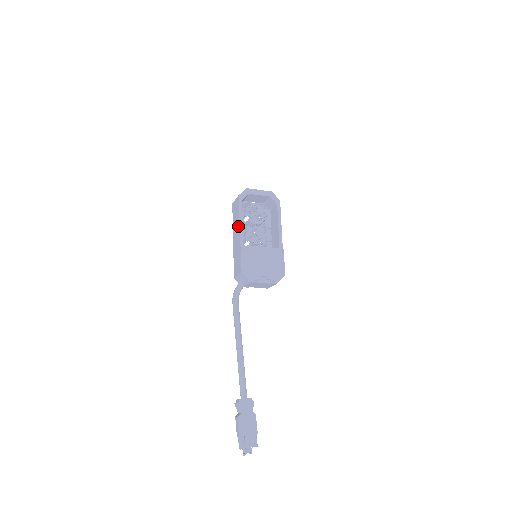
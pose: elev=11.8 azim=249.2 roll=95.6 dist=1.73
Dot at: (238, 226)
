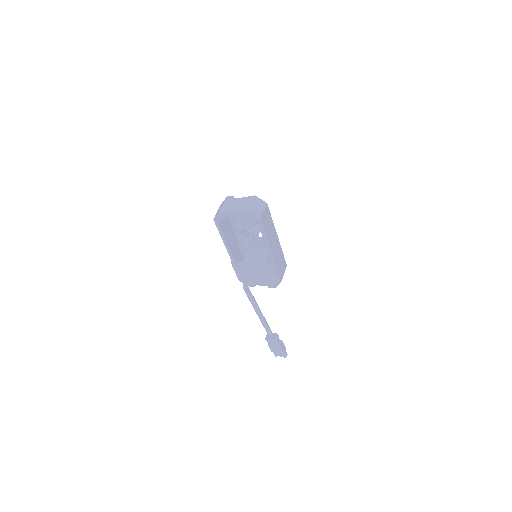
Dot at: (225, 242)
